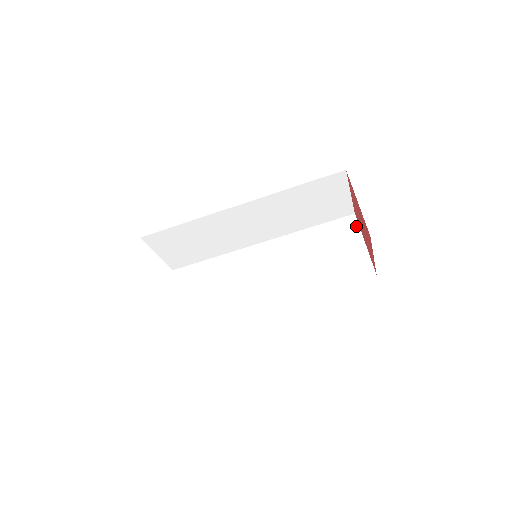
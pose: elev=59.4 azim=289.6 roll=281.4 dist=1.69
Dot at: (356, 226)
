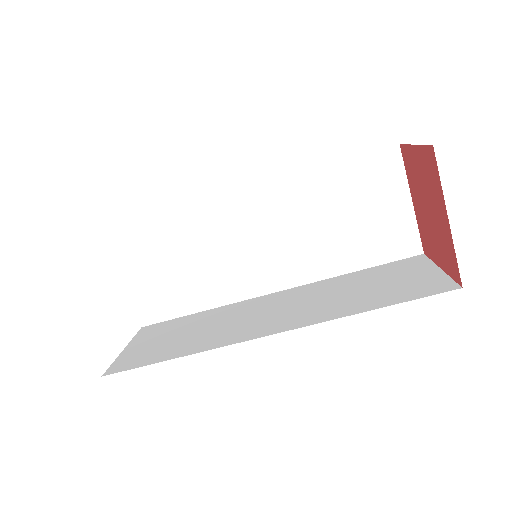
Dot at: (400, 169)
